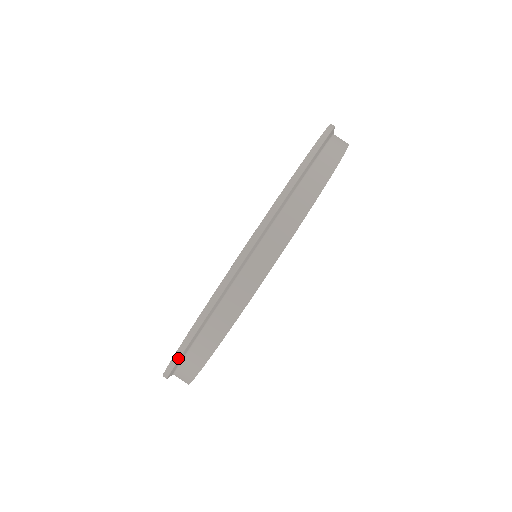
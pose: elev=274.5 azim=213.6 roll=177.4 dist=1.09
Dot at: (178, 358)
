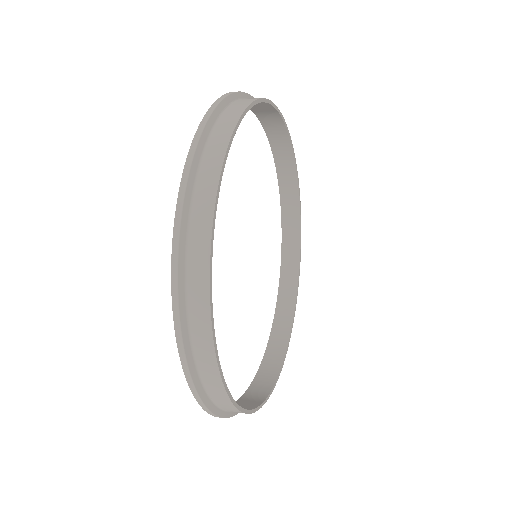
Dot at: (199, 399)
